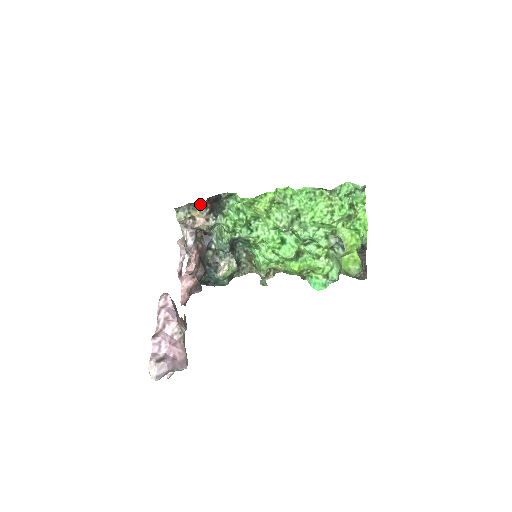
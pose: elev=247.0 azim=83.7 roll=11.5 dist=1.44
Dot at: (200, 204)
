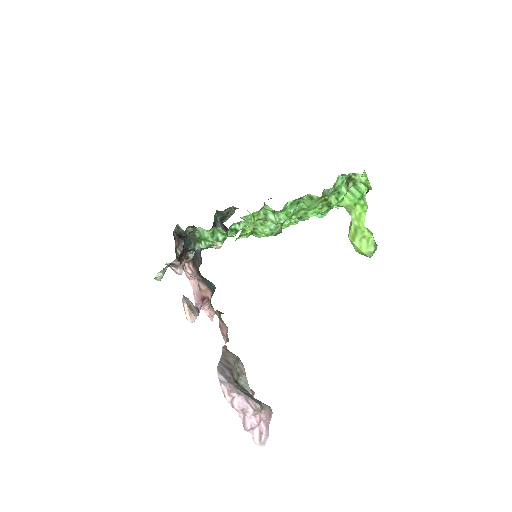
Dot at: occluded
